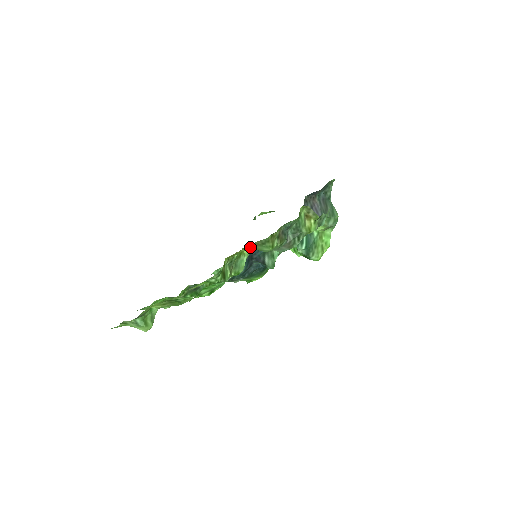
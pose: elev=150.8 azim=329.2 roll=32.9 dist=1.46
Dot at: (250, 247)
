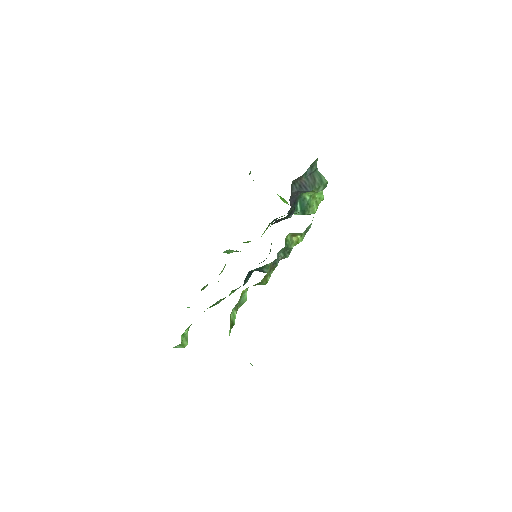
Dot at: occluded
